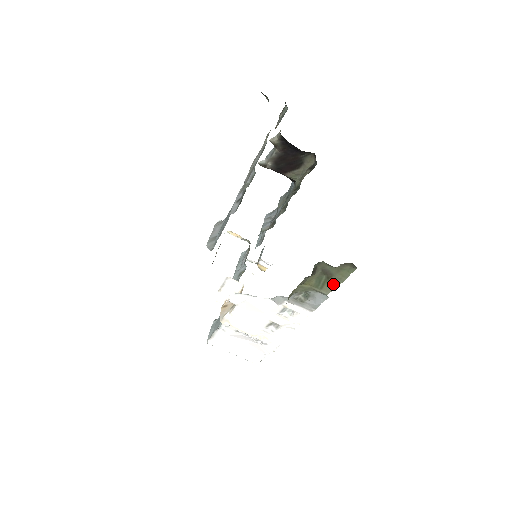
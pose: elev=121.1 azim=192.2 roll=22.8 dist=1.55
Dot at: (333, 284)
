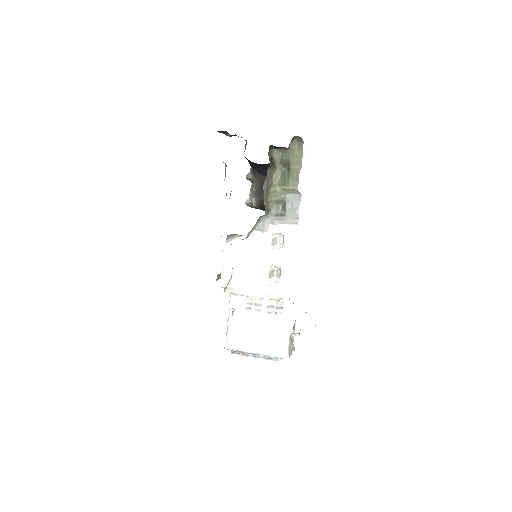
Dot at: (295, 172)
